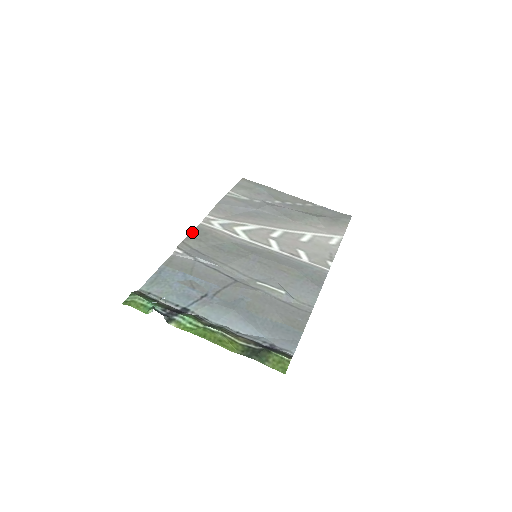
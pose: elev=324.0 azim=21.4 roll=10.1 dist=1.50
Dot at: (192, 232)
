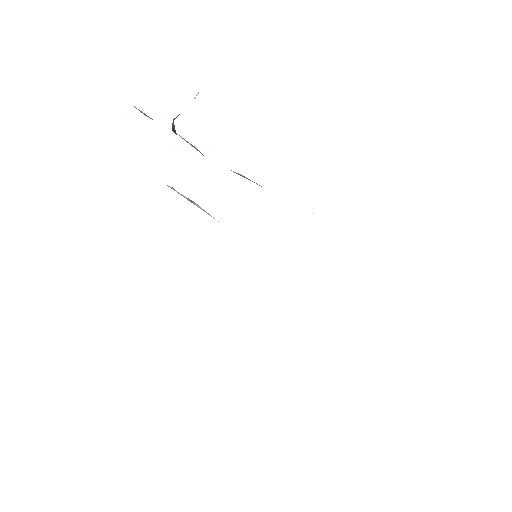
Dot at: occluded
